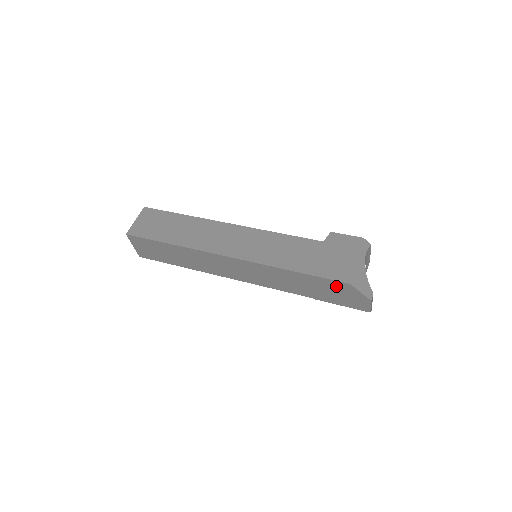
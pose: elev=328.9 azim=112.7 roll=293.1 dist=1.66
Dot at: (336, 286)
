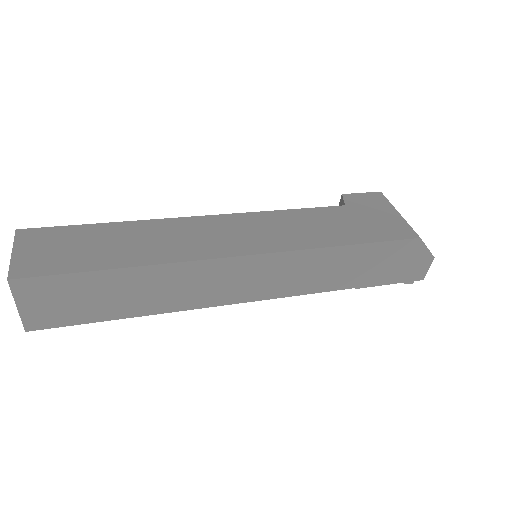
Dot at: (399, 250)
